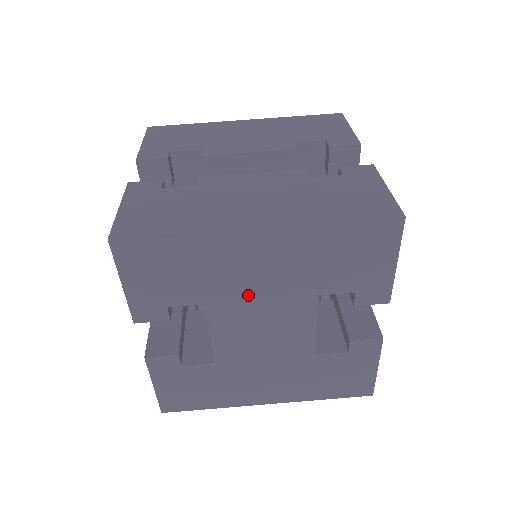
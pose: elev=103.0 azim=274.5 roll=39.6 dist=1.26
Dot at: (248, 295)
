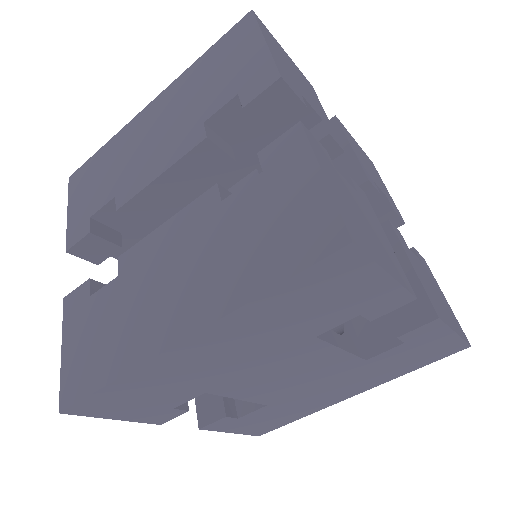
Dot at: (238, 371)
